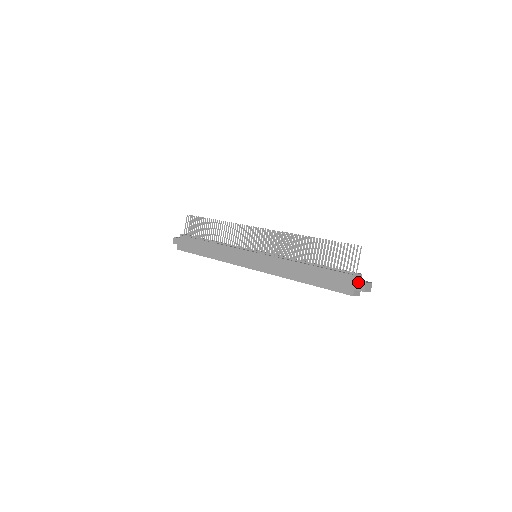
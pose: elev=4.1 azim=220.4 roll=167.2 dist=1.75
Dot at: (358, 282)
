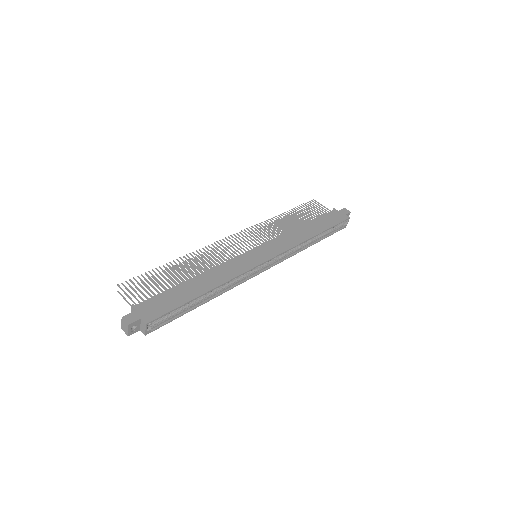
Dot at: (341, 210)
